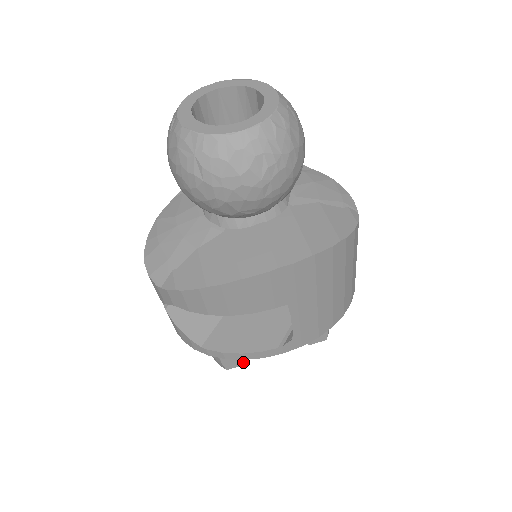
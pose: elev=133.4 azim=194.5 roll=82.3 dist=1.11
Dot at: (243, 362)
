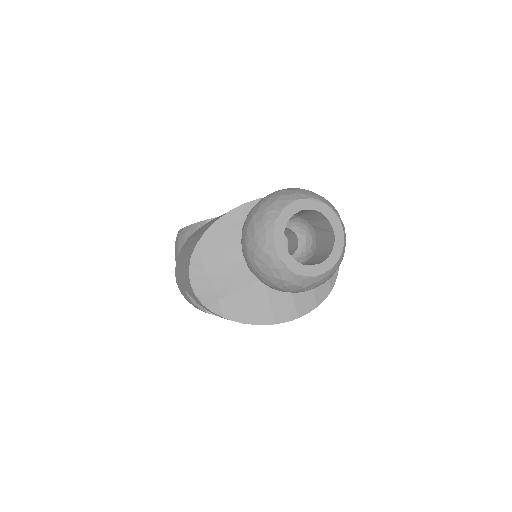
Dot at: occluded
